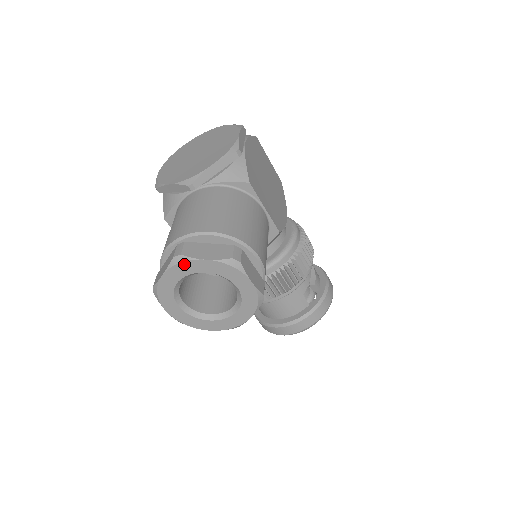
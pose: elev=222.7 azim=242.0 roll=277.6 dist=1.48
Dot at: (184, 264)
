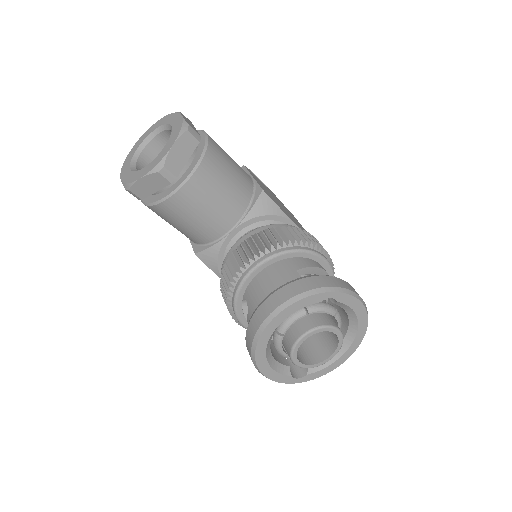
Dot at: (147, 131)
